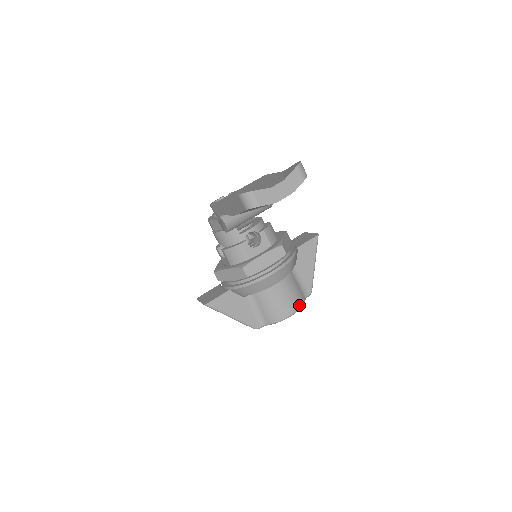
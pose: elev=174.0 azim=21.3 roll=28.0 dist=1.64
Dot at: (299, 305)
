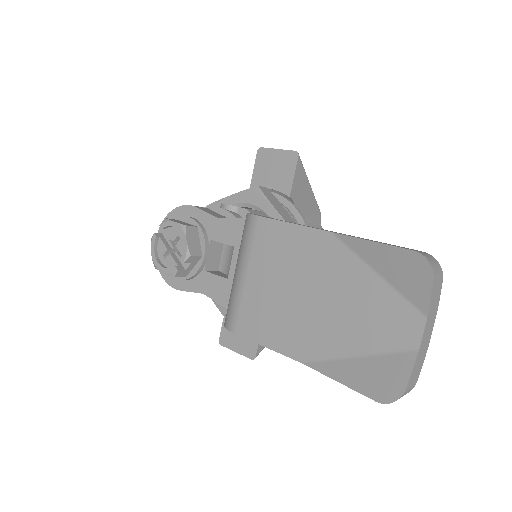
Dot at: occluded
